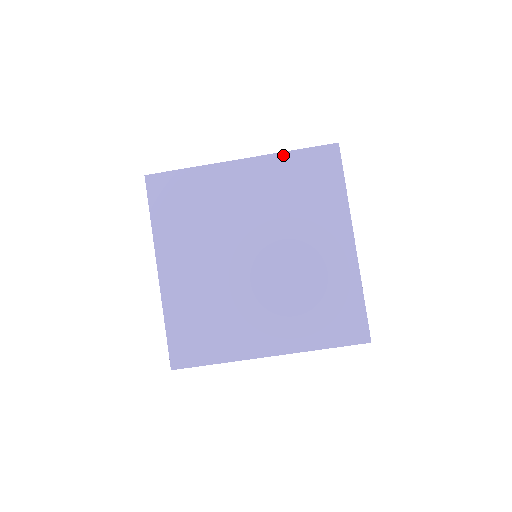
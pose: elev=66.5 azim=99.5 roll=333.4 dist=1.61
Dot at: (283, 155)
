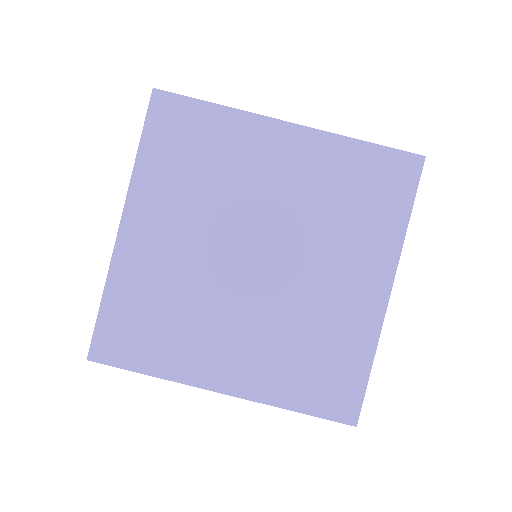
Dot at: (348, 141)
